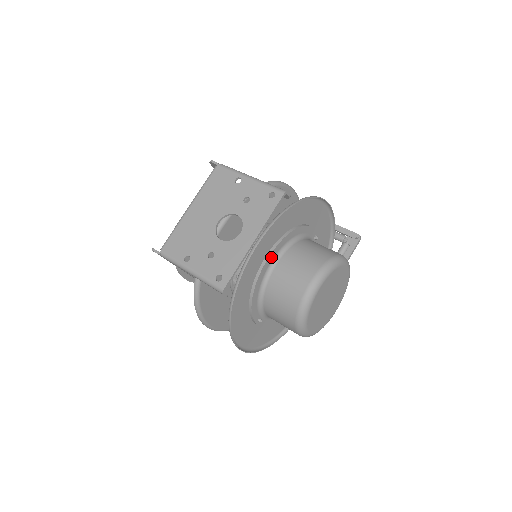
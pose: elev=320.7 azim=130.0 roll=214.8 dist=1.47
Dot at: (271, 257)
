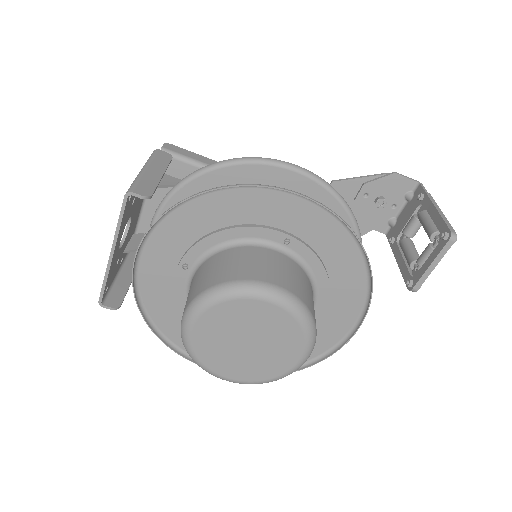
Dot at: (183, 269)
